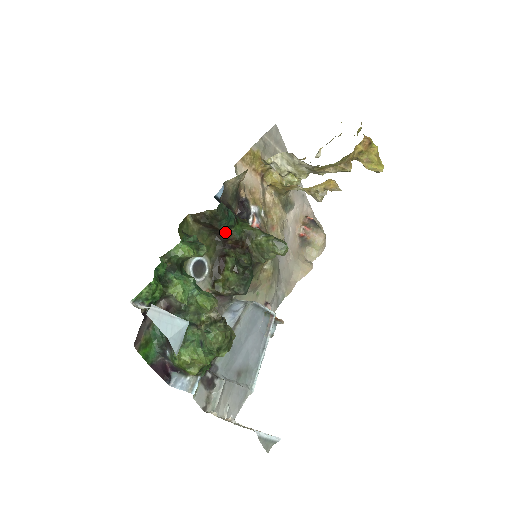
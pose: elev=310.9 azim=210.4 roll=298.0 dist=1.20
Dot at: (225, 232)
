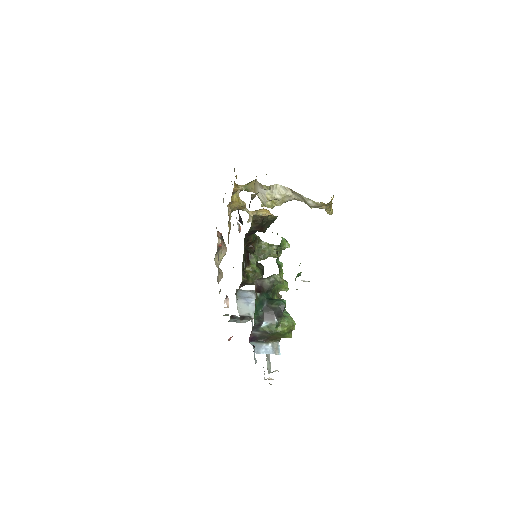
Dot at: occluded
